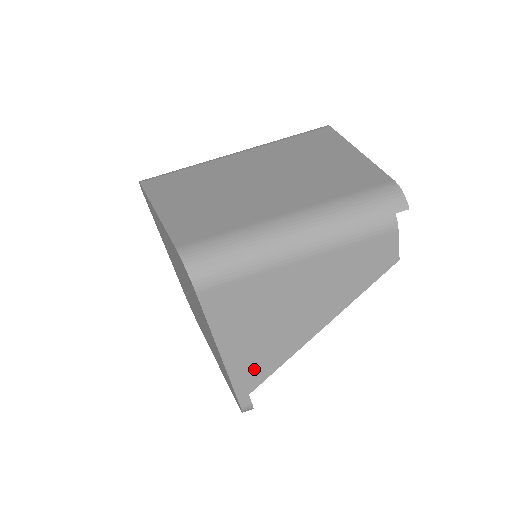
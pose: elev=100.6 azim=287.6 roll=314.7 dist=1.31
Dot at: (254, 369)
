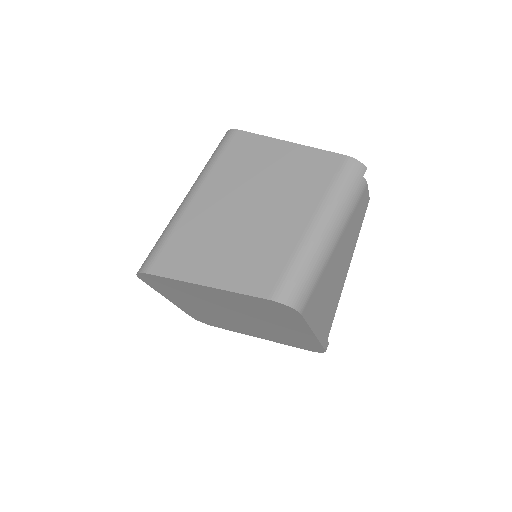
Dot at: (327, 324)
